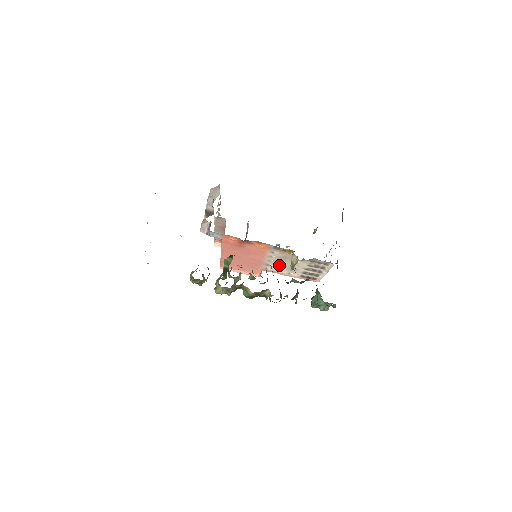
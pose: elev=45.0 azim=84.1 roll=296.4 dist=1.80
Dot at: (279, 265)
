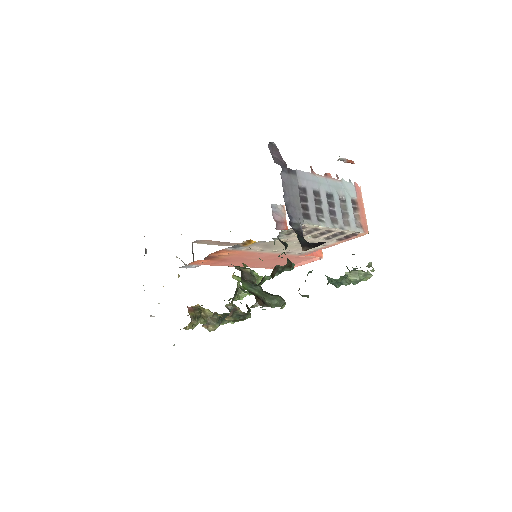
Dot at: (292, 248)
